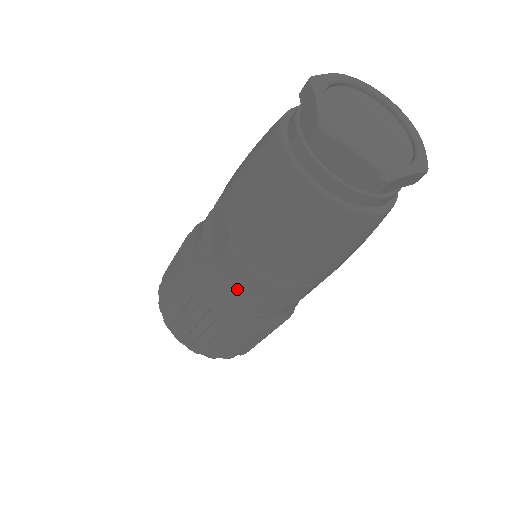
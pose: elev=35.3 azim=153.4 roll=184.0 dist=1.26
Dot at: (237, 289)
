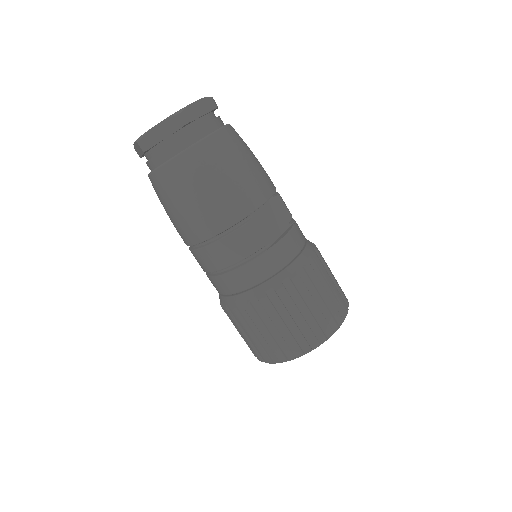
Dot at: (209, 274)
